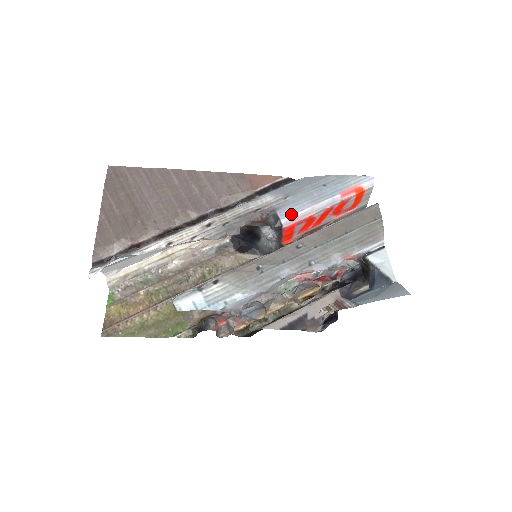
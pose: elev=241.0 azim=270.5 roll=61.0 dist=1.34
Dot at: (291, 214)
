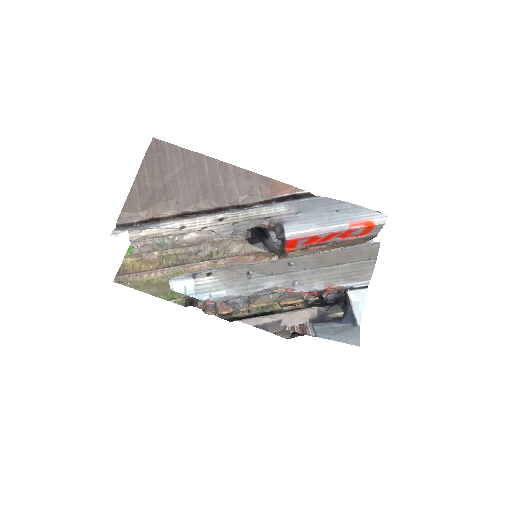
Dot at: (296, 230)
